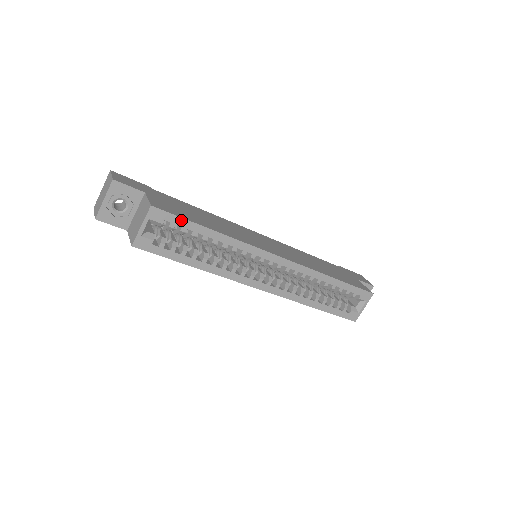
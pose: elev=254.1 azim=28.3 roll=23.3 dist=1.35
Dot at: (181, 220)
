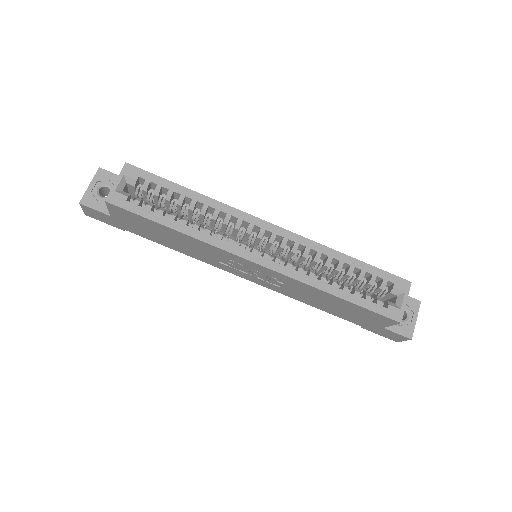
Dot at: (156, 178)
